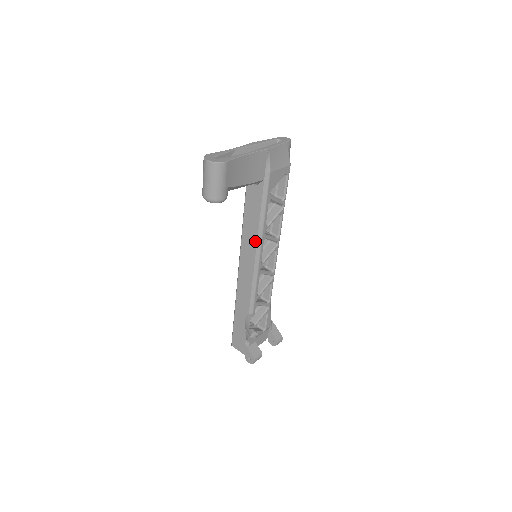
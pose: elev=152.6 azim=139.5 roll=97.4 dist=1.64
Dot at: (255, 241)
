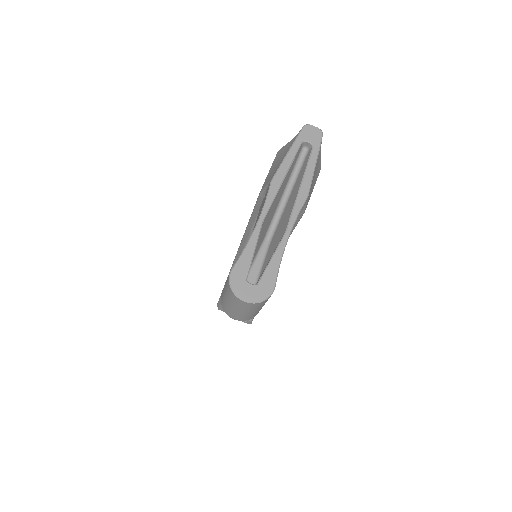
Dot at: occluded
